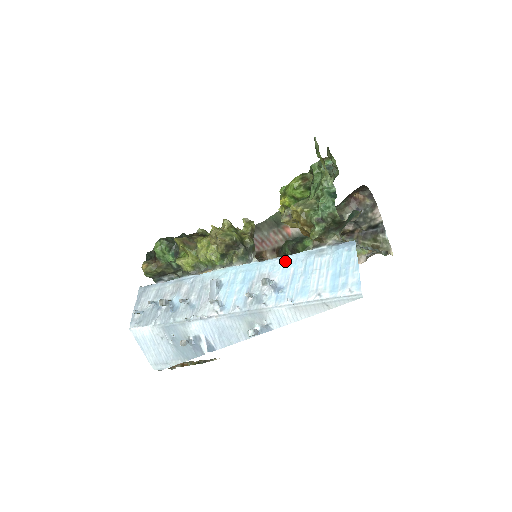
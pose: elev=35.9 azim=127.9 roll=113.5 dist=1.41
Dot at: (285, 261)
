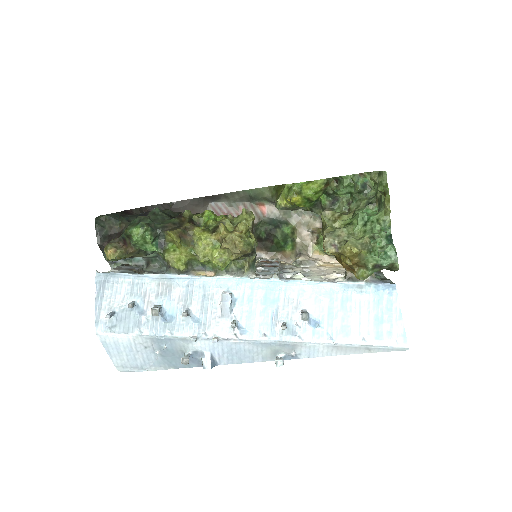
Dot at: (317, 289)
